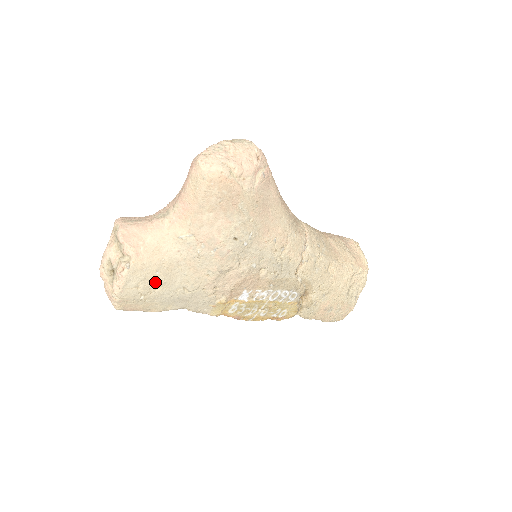
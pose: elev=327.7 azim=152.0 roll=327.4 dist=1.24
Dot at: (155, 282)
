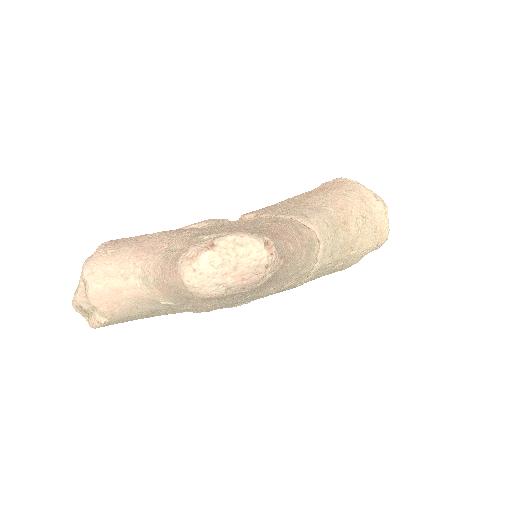
Dot at: (135, 319)
